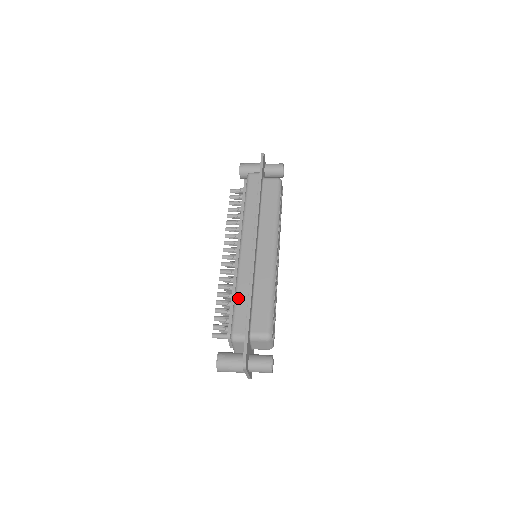
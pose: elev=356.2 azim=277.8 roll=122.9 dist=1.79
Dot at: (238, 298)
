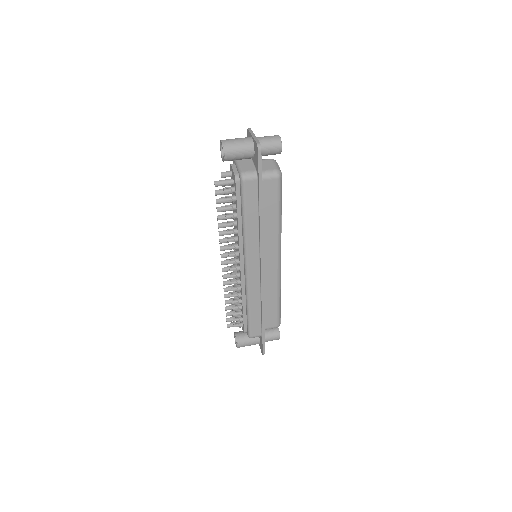
Dot at: (251, 312)
